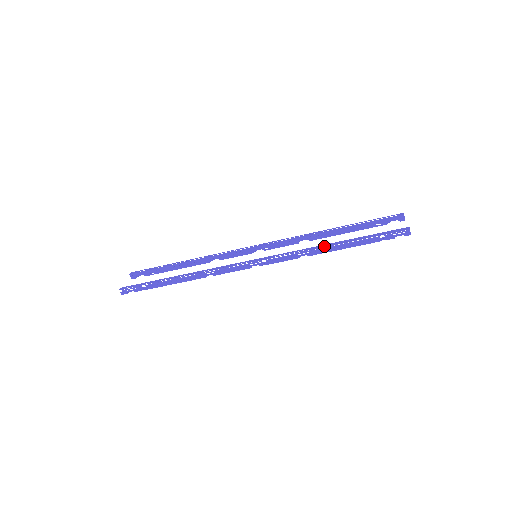
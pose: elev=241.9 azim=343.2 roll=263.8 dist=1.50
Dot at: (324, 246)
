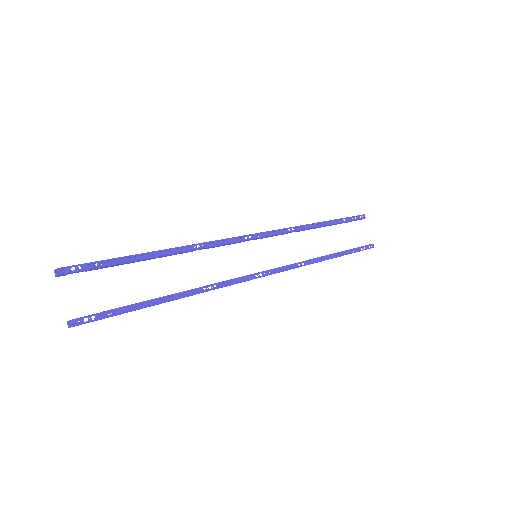
Dot at: (323, 260)
